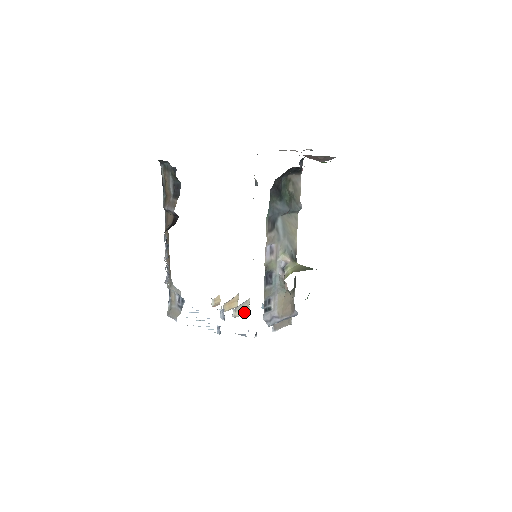
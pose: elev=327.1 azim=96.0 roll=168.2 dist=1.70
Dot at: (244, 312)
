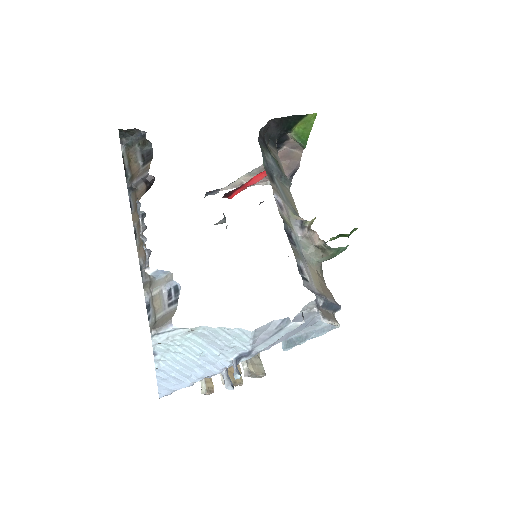
Dot at: (259, 370)
